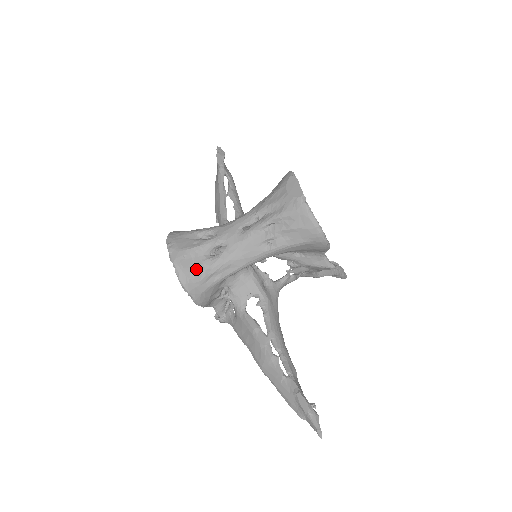
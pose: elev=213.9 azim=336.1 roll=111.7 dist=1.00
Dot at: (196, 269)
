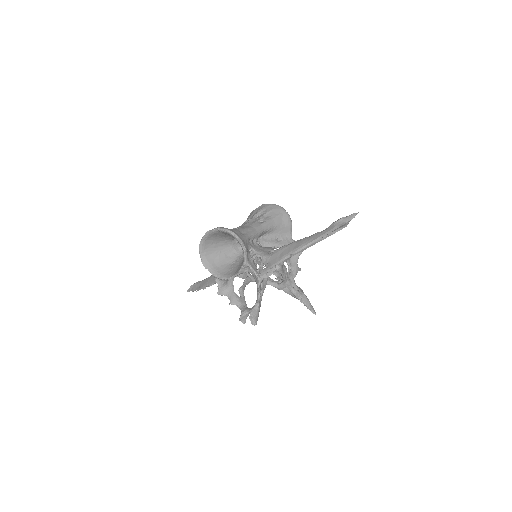
Dot at: occluded
